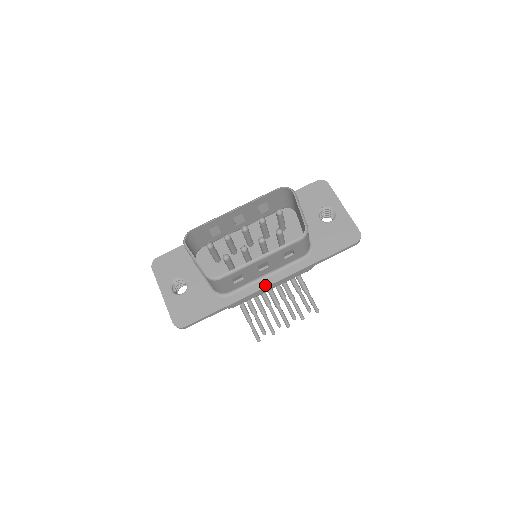
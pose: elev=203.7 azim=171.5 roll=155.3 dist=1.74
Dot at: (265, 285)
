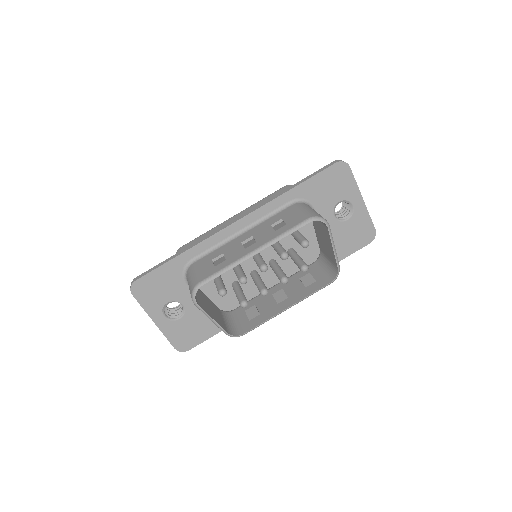
Dot at: occluded
